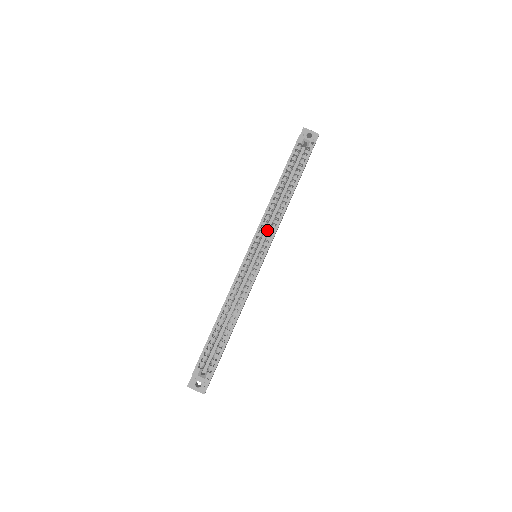
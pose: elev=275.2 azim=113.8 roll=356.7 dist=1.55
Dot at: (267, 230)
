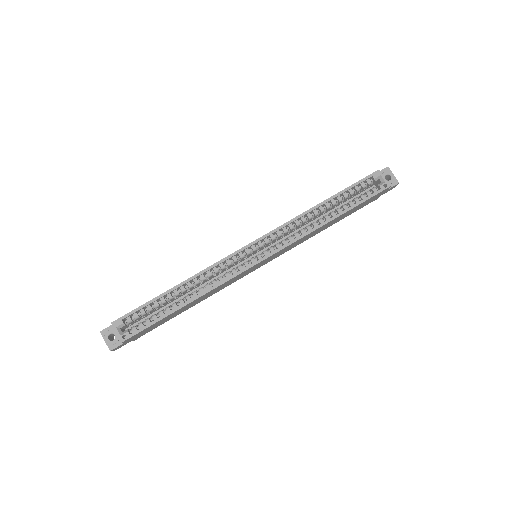
Dot at: occluded
